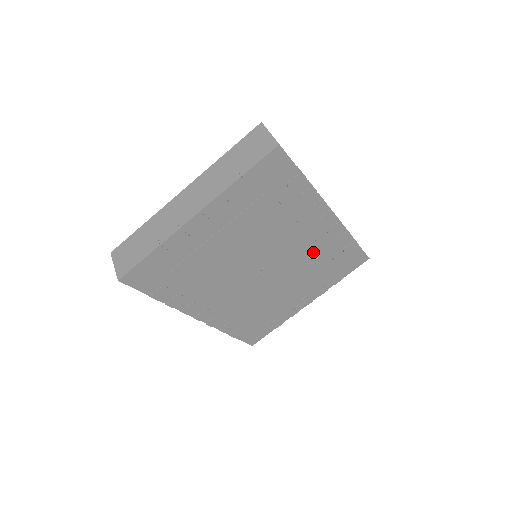
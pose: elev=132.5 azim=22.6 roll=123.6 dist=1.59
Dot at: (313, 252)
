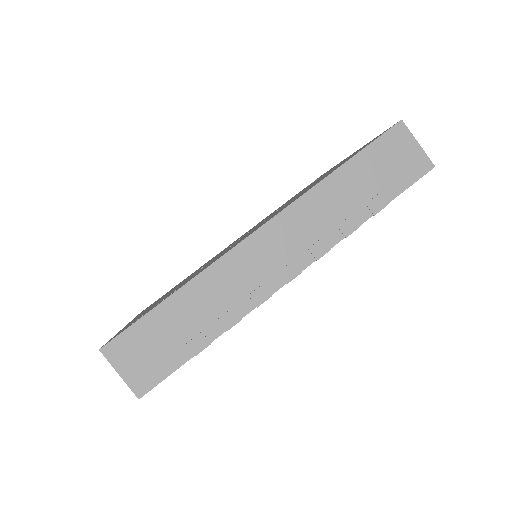
Dot at: occluded
